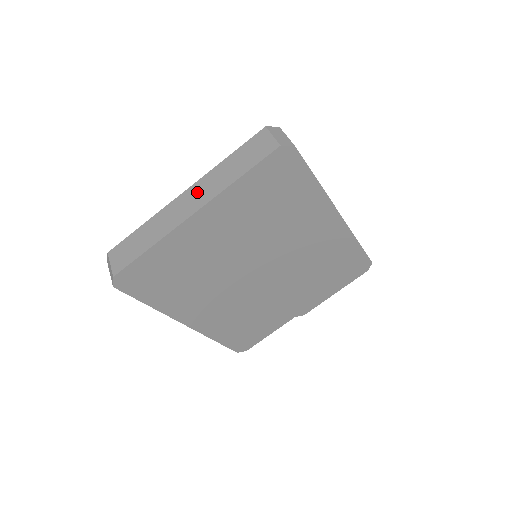
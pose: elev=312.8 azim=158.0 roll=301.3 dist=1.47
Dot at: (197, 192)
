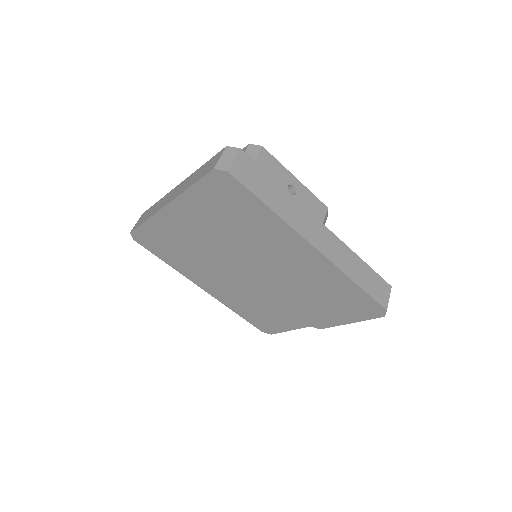
Dot at: (178, 188)
